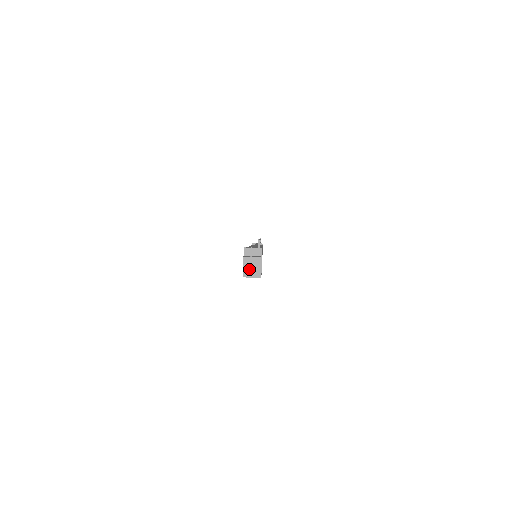
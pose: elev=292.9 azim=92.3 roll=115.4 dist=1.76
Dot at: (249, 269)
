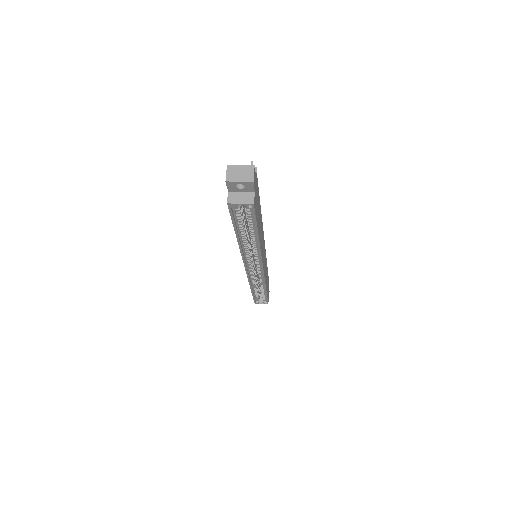
Dot at: (235, 181)
